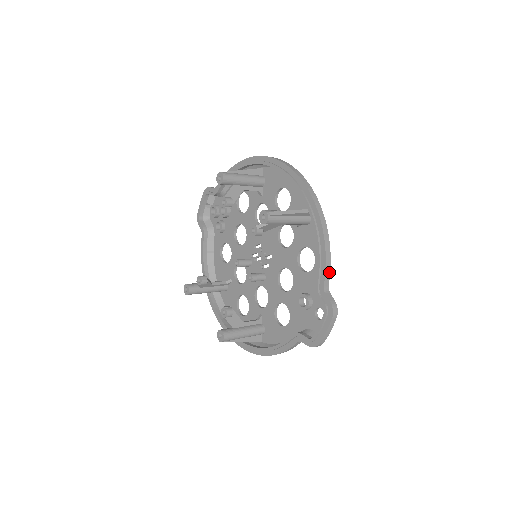
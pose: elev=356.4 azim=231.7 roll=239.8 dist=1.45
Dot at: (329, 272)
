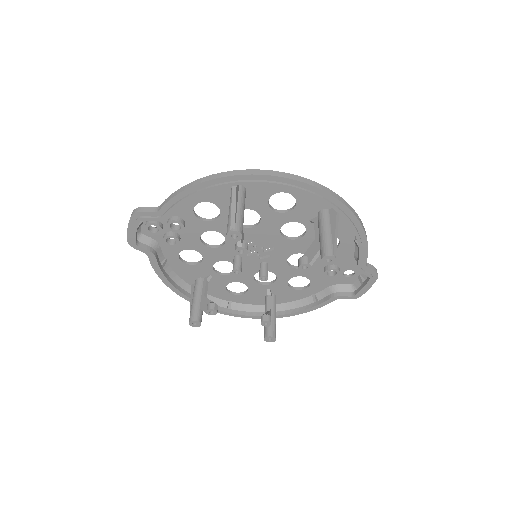
Dot at: occluded
